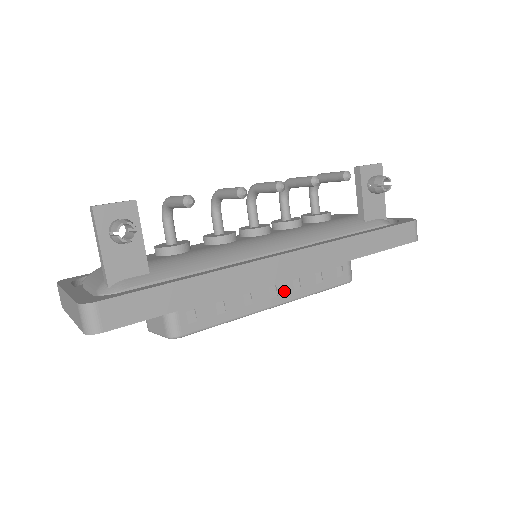
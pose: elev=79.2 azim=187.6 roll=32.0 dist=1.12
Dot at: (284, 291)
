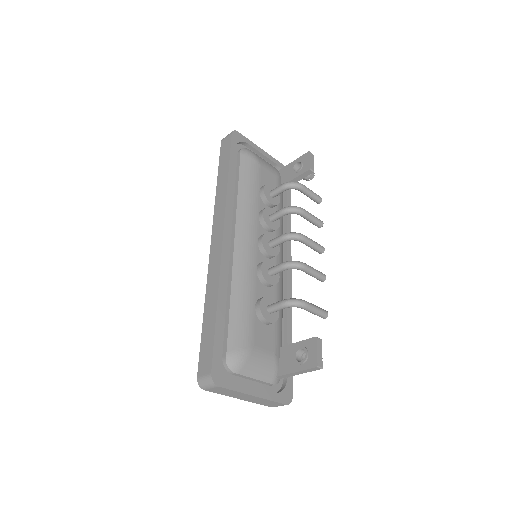
Dot at: occluded
